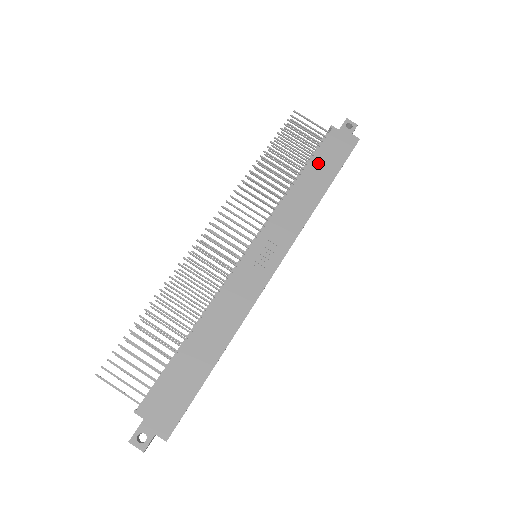
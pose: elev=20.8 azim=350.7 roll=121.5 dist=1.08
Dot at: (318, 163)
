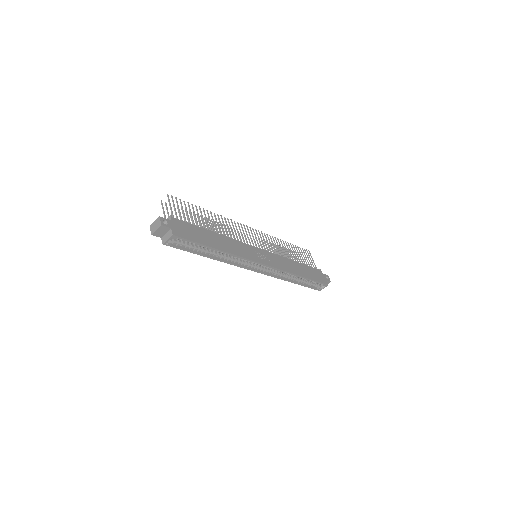
Dot at: (306, 268)
